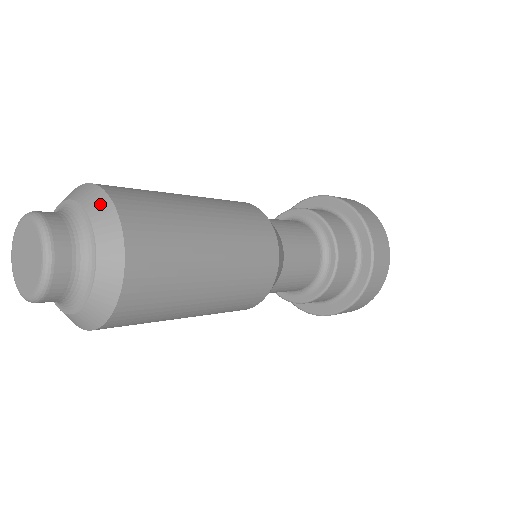
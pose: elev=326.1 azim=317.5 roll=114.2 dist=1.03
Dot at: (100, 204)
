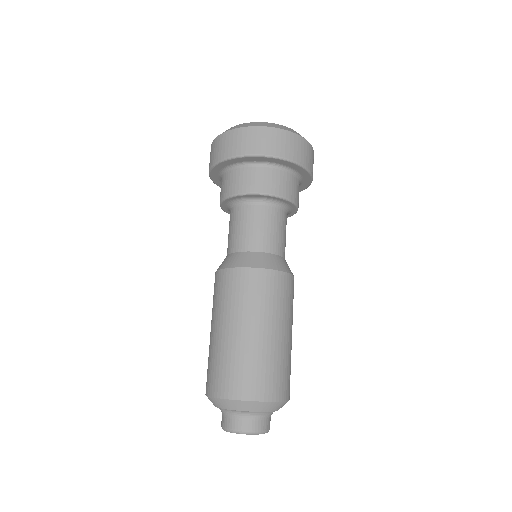
Dot at: (258, 406)
